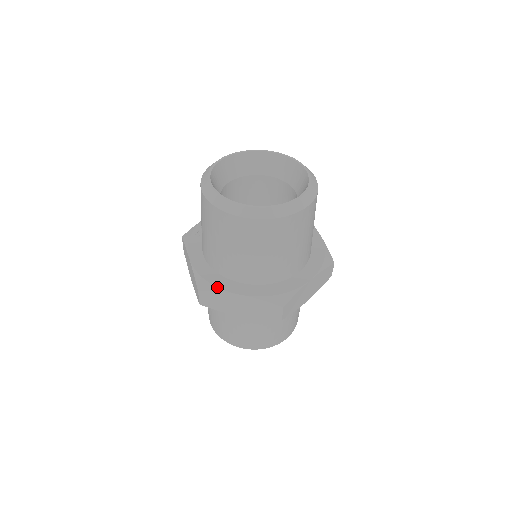
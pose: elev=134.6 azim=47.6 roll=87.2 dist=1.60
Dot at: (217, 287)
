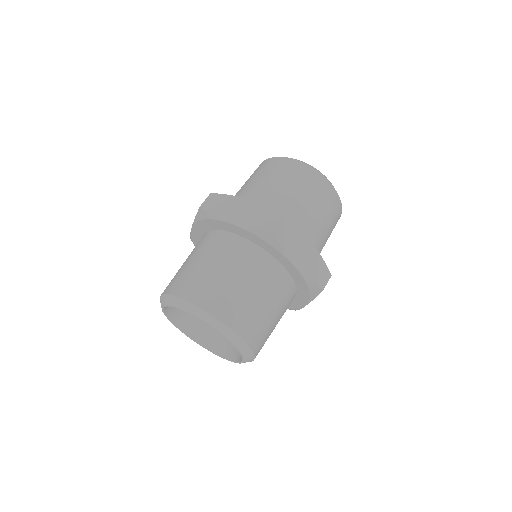
Dot at: occluded
